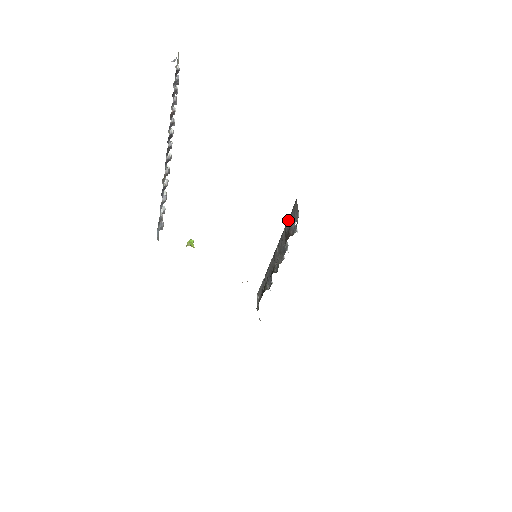
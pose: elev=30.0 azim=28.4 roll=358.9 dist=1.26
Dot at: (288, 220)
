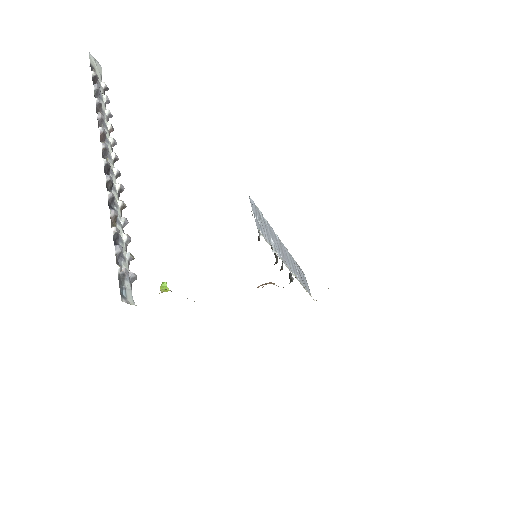
Dot at: occluded
